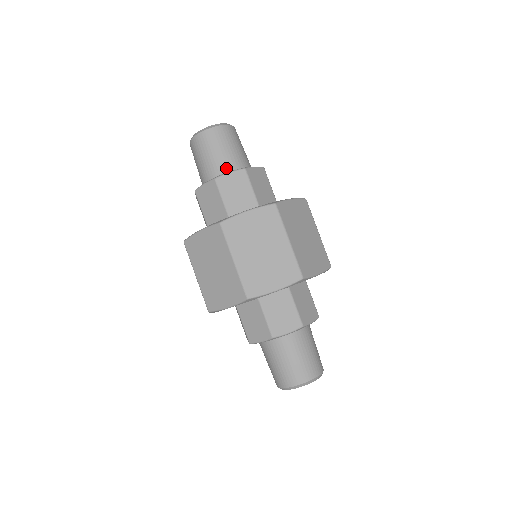
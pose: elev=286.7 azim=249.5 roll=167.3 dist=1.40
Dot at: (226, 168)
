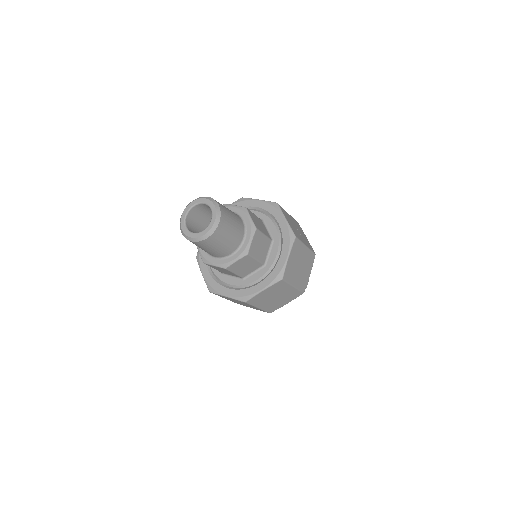
Dot at: (229, 252)
